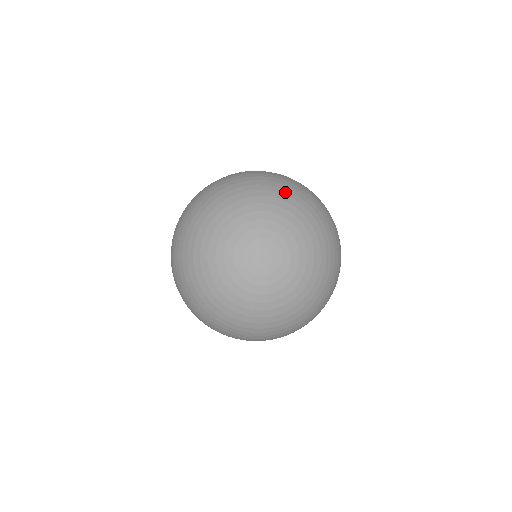
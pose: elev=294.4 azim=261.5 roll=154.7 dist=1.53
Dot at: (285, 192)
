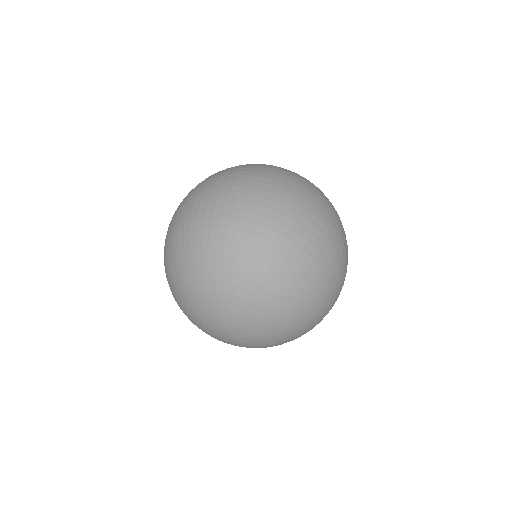
Dot at: (286, 284)
